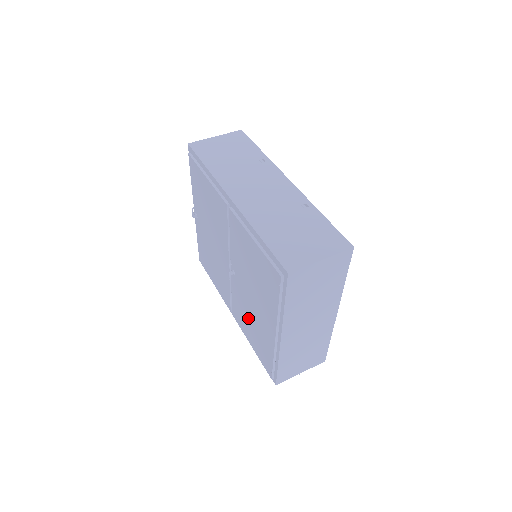
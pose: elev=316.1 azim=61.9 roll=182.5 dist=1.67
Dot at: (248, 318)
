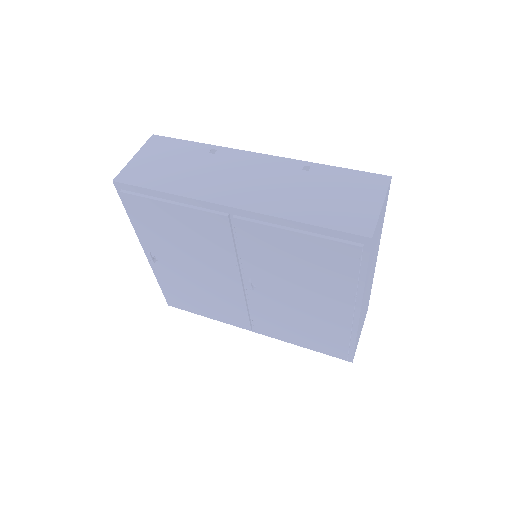
Dot at: (291, 321)
